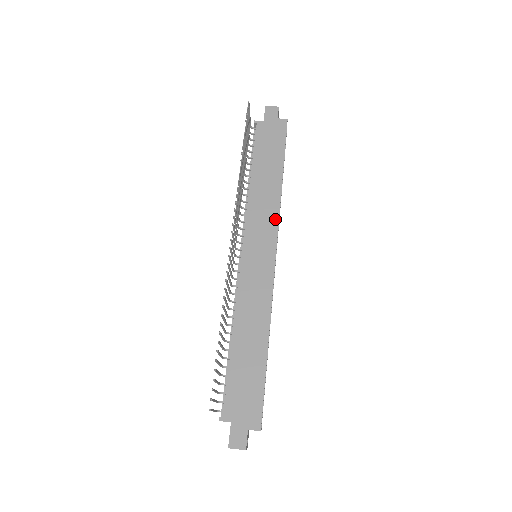
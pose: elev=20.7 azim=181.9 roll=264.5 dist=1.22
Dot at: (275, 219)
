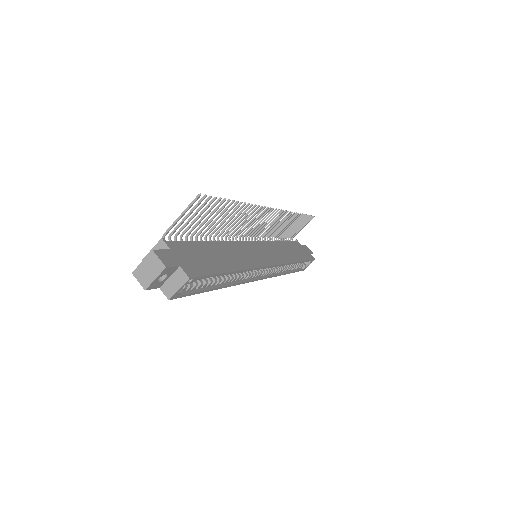
Dot at: (284, 261)
